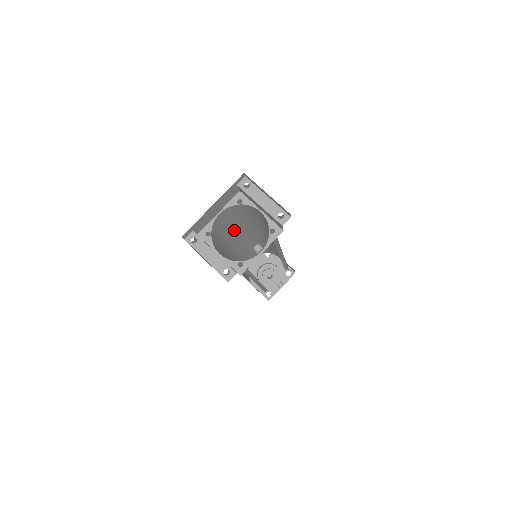
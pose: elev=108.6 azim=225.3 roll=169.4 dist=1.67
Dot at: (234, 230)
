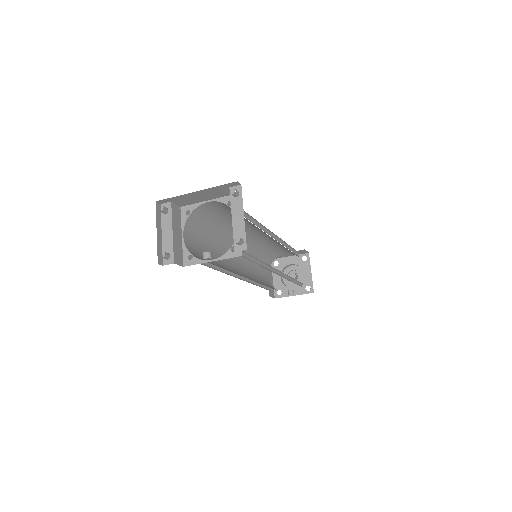
Dot at: occluded
